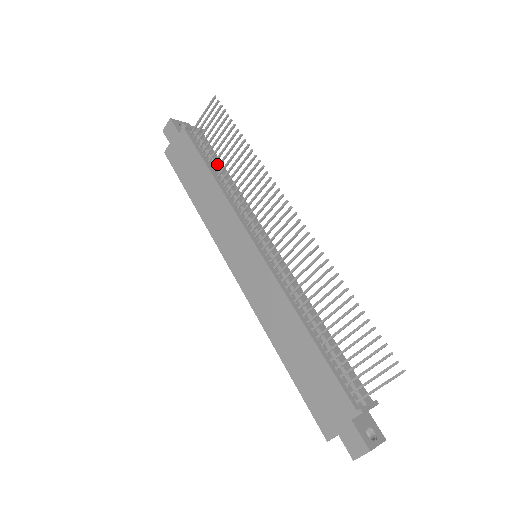
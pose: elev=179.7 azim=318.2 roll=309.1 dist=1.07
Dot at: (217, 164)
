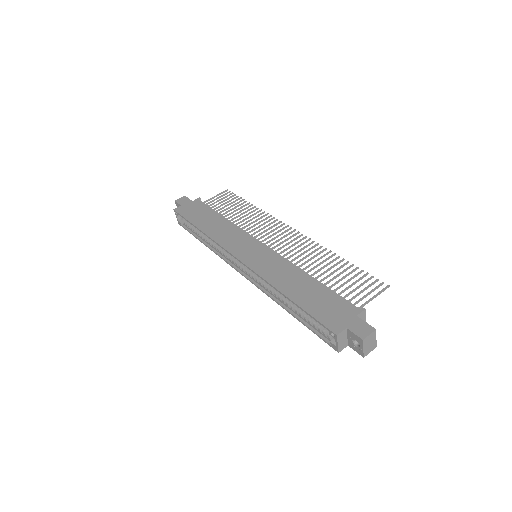
Dot at: occluded
